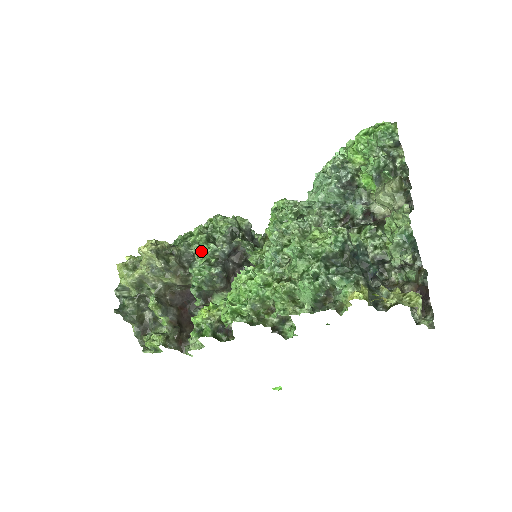
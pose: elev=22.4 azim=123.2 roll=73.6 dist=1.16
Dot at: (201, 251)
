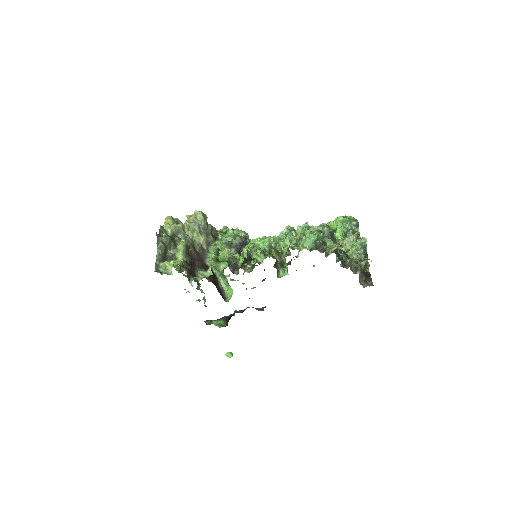
Dot at: (226, 235)
